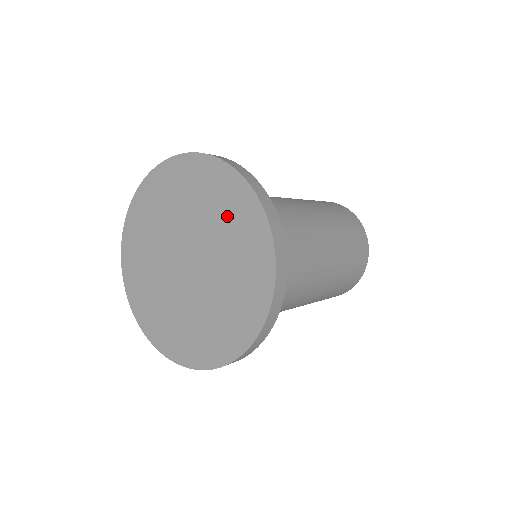
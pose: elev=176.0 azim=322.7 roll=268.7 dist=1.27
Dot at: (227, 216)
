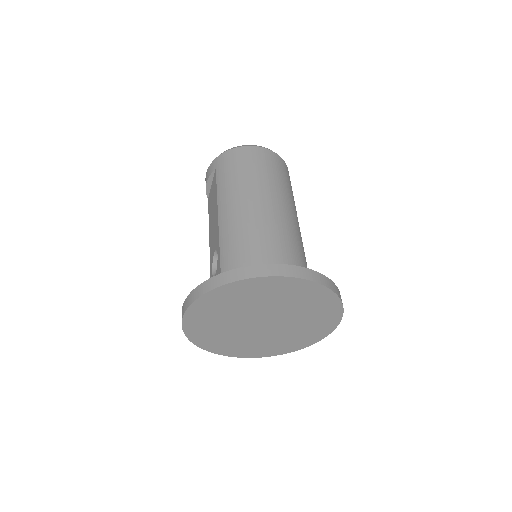
Dot at: (312, 307)
